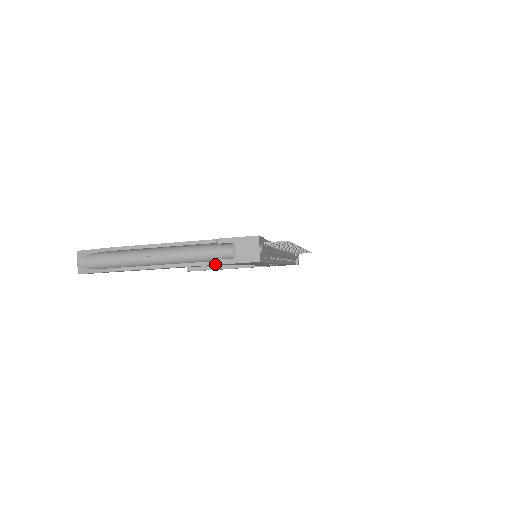
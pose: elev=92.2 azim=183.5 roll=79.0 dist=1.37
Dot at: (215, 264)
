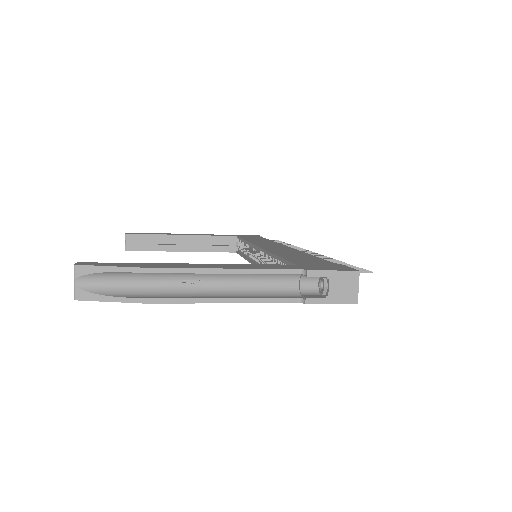
Dot at: (296, 302)
